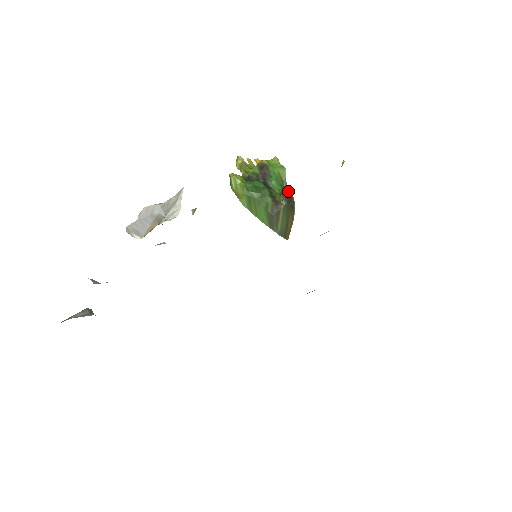
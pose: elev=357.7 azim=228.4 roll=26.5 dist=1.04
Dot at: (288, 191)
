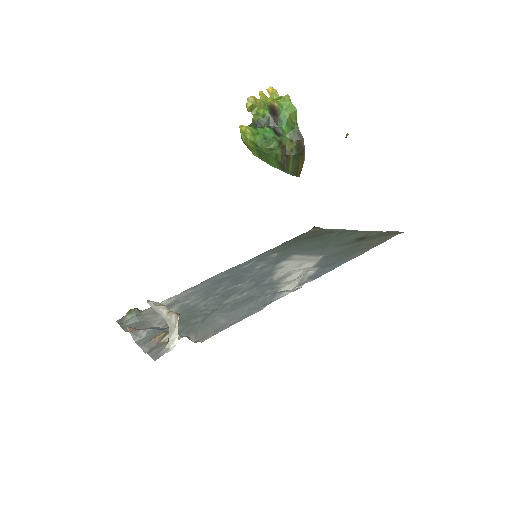
Dot at: (299, 135)
